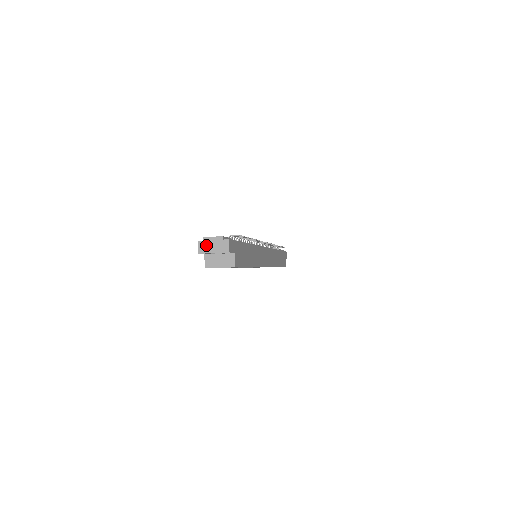
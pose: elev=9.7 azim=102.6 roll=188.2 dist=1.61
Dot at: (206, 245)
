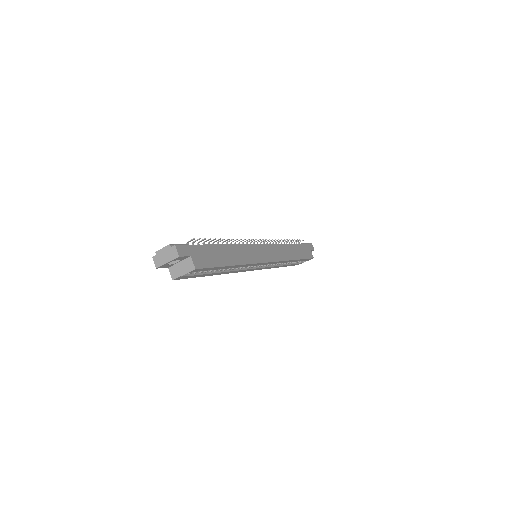
Dot at: (159, 258)
